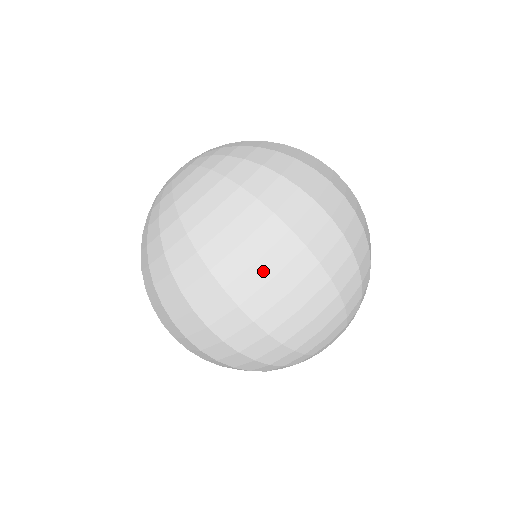
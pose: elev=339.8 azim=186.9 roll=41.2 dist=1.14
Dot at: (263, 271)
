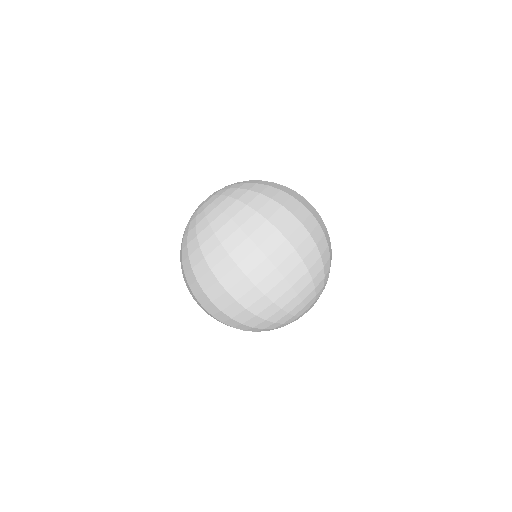
Dot at: (306, 209)
